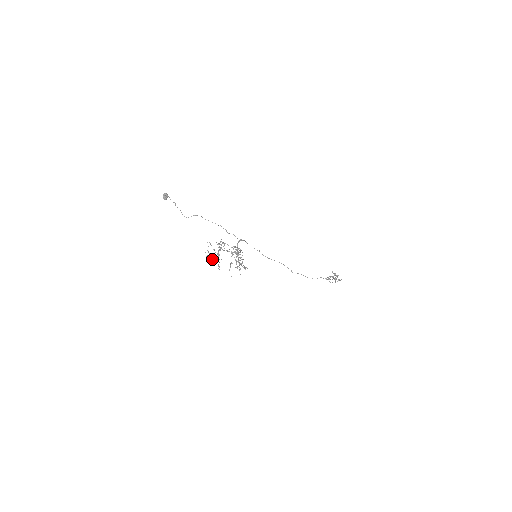
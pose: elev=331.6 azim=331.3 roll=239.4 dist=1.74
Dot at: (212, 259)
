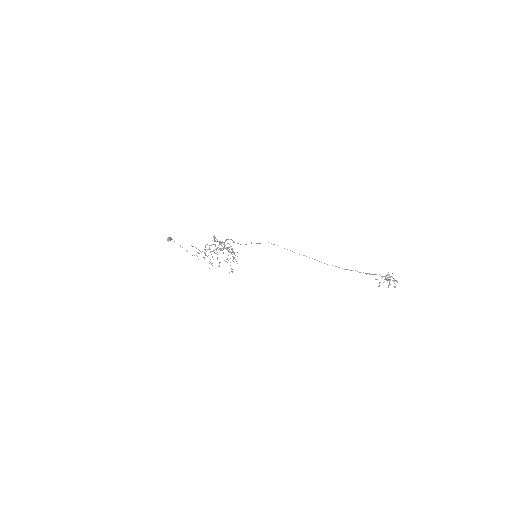
Dot at: occluded
